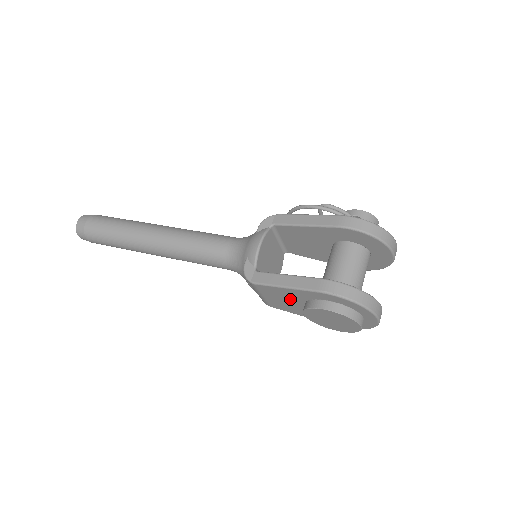
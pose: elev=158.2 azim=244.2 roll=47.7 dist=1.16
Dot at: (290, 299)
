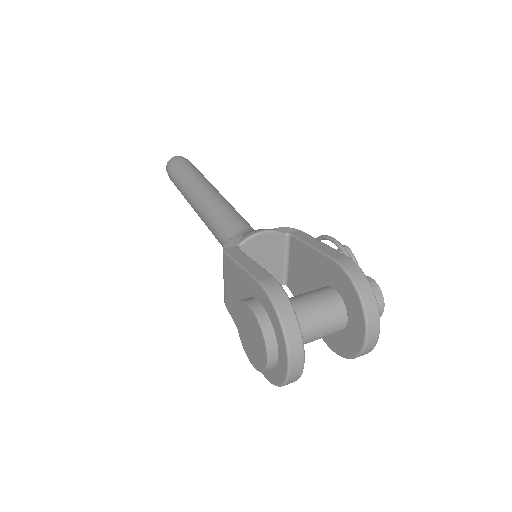
Dot at: (239, 292)
